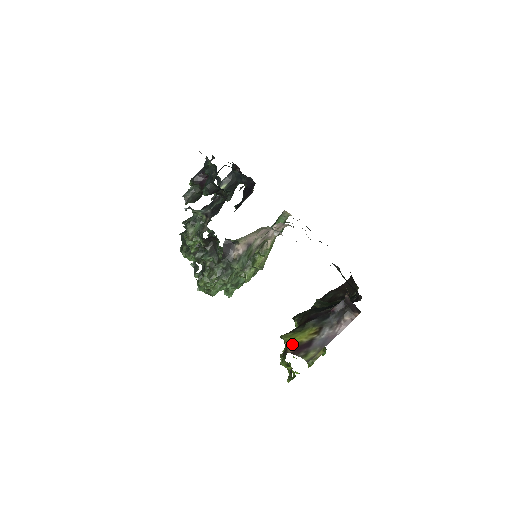
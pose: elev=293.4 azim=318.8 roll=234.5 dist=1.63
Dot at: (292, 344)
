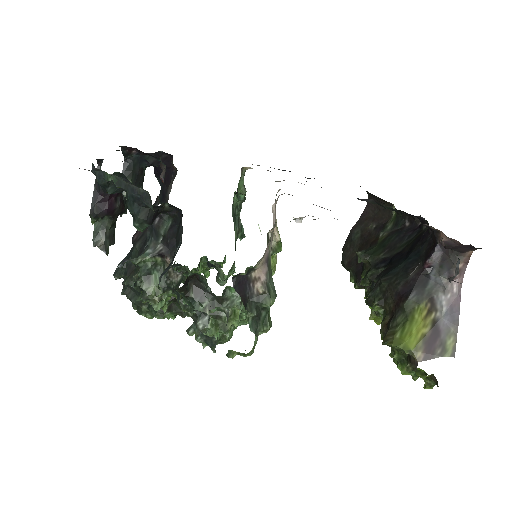
Dot at: (416, 348)
